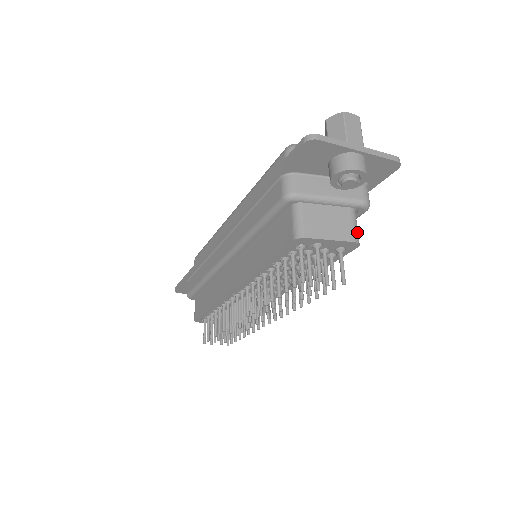
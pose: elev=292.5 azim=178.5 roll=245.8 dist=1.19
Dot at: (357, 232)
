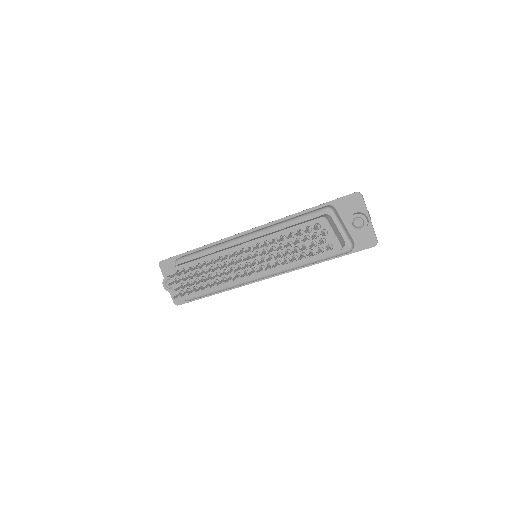
Dot at: occluded
